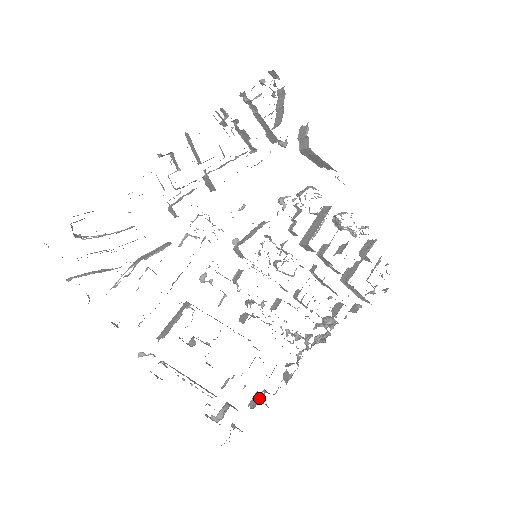
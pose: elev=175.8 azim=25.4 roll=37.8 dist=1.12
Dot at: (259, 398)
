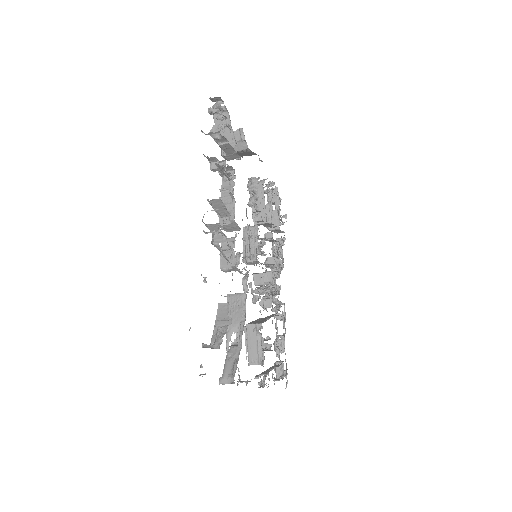
Dot at: (282, 343)
